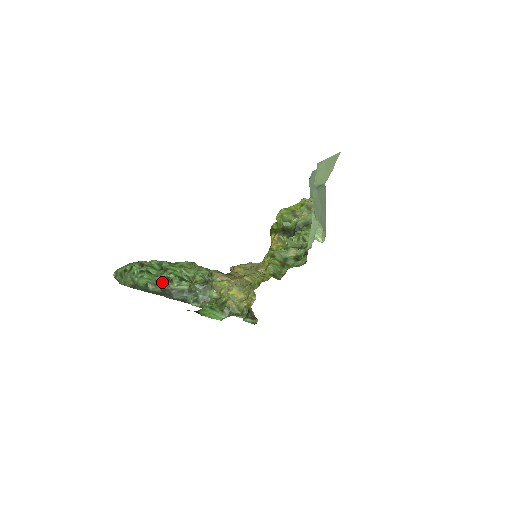
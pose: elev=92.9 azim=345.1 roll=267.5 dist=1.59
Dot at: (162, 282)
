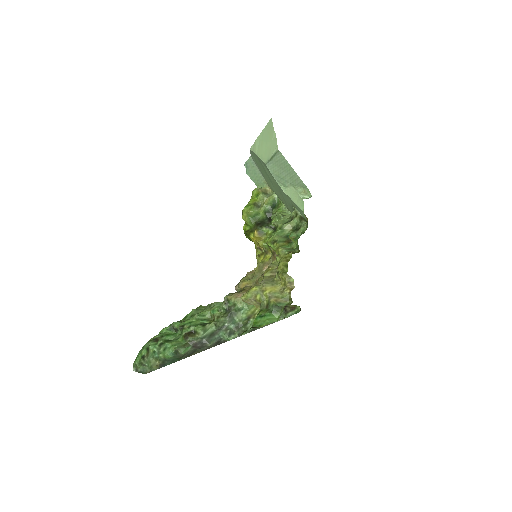
Dot at: (188, 339)
